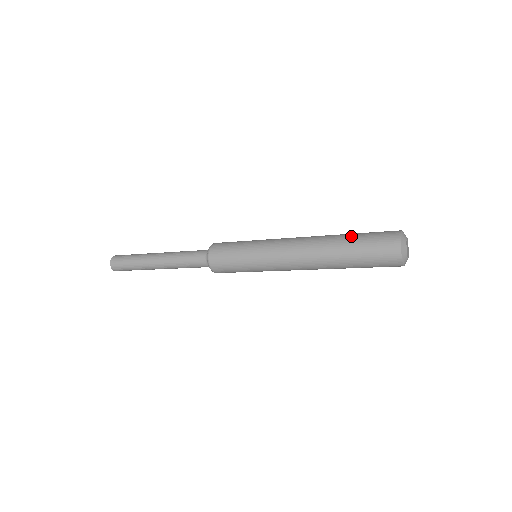
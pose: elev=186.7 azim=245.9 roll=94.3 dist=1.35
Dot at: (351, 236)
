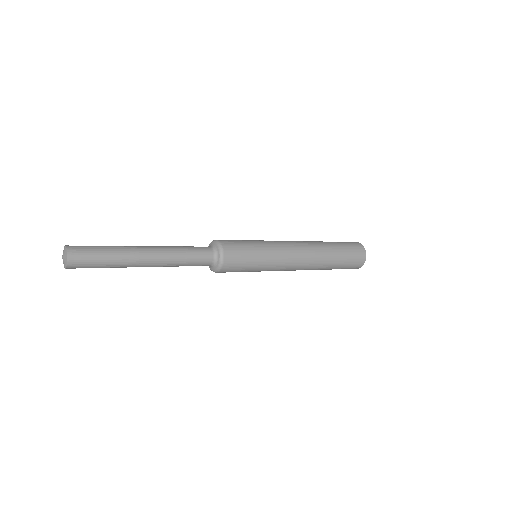
Dot at: occluded
